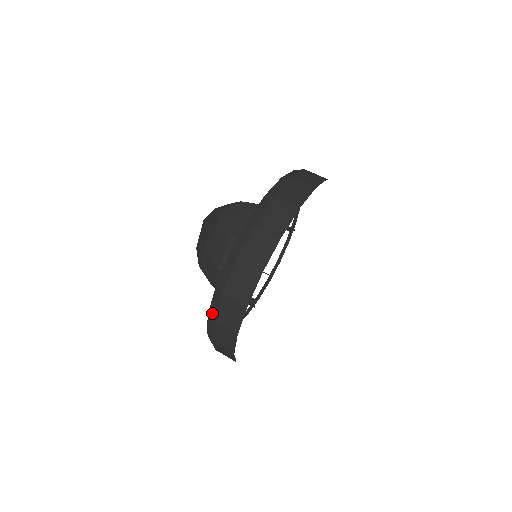
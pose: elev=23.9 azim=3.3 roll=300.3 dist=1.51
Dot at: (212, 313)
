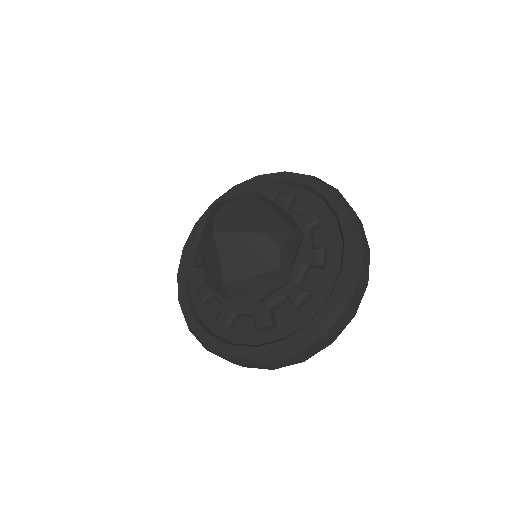
Dot at: (265, 361)
